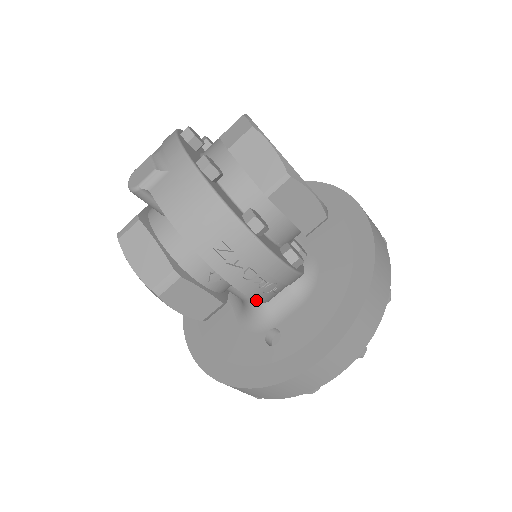
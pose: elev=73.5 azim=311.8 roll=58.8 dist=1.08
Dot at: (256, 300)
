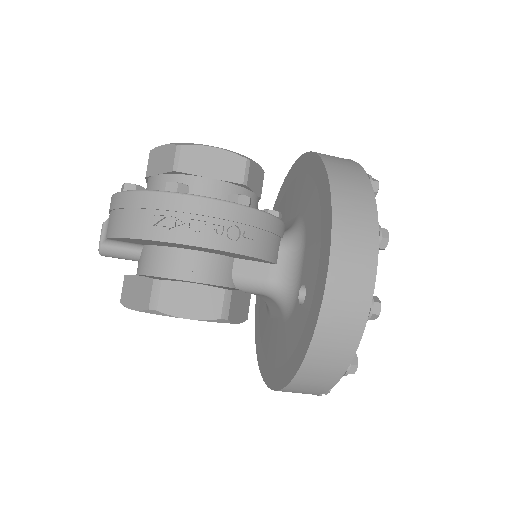
Dot at: (232, 252)
